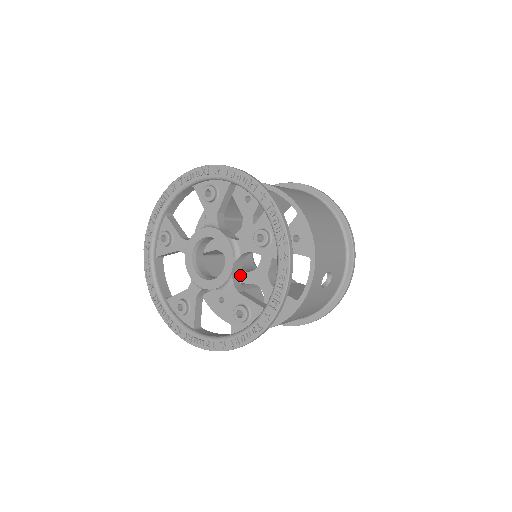
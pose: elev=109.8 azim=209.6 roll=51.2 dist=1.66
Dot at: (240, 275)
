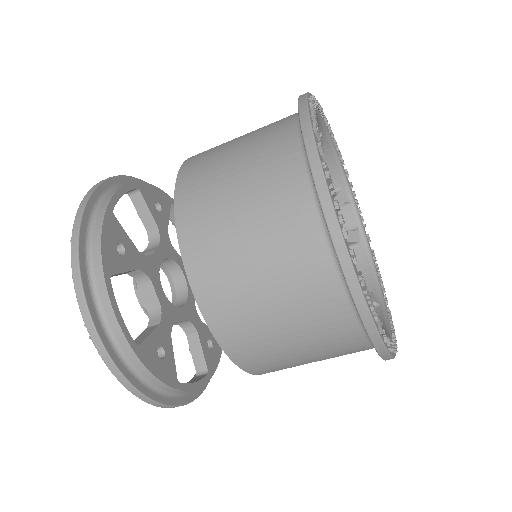
Dot at: occluded
